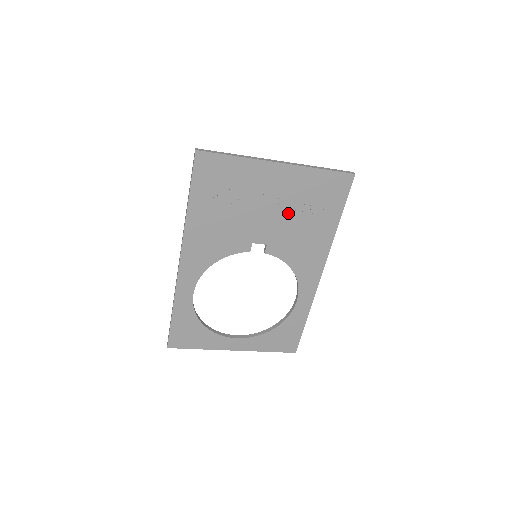
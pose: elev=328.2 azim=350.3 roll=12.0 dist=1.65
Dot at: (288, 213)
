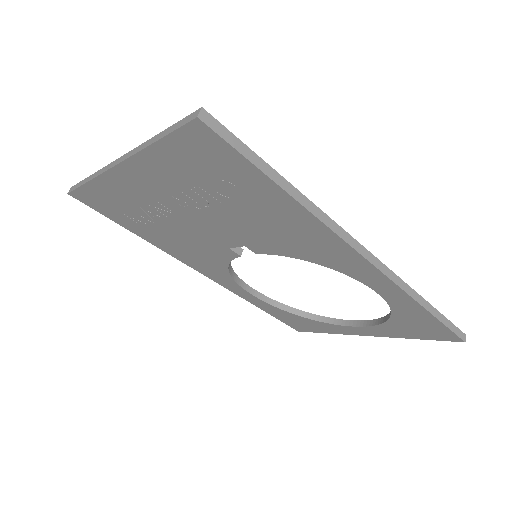
Dot at: (211, 209)
